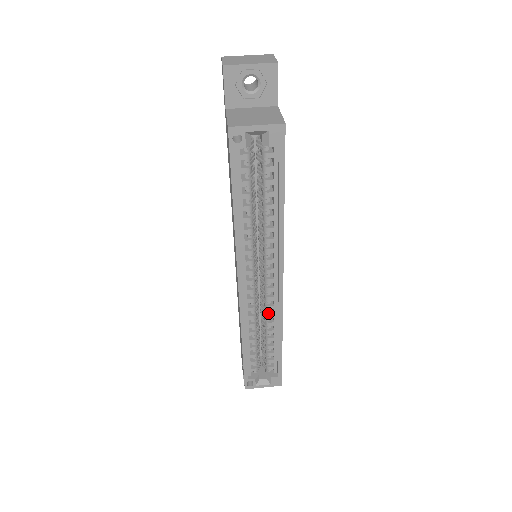
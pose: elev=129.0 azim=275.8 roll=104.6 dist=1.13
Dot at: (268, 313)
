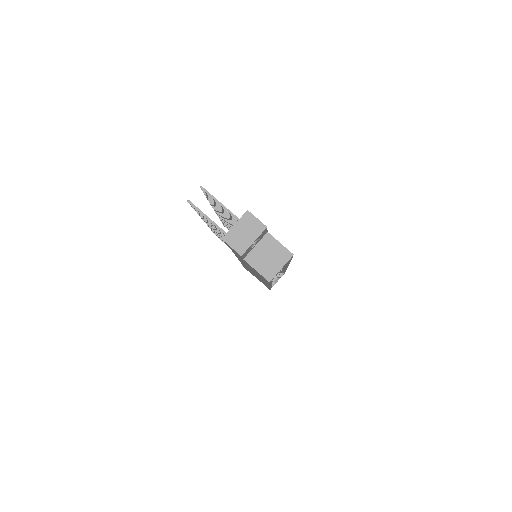
Dot at: (278, 272)
